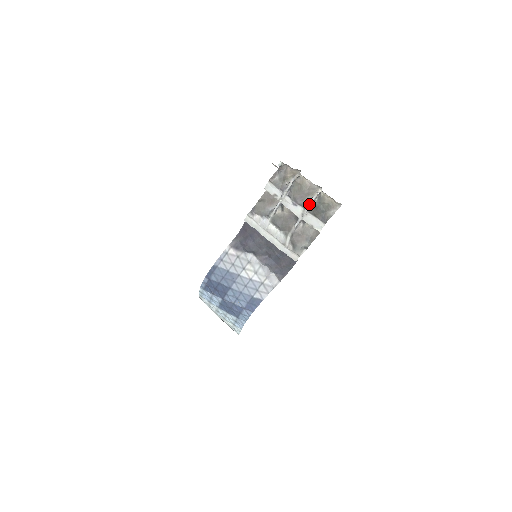
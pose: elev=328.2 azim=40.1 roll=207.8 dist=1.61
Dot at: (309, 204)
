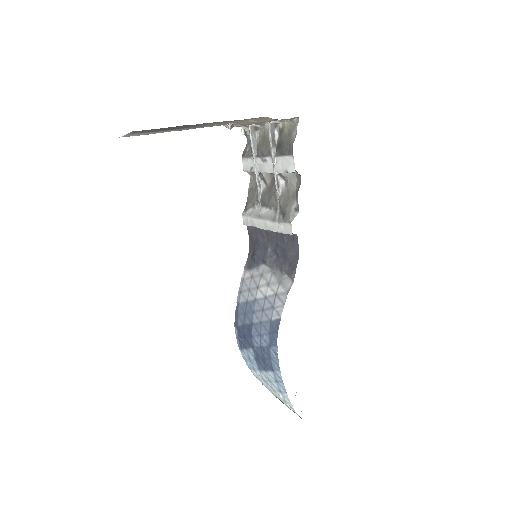
Dot at: (270, 145)
